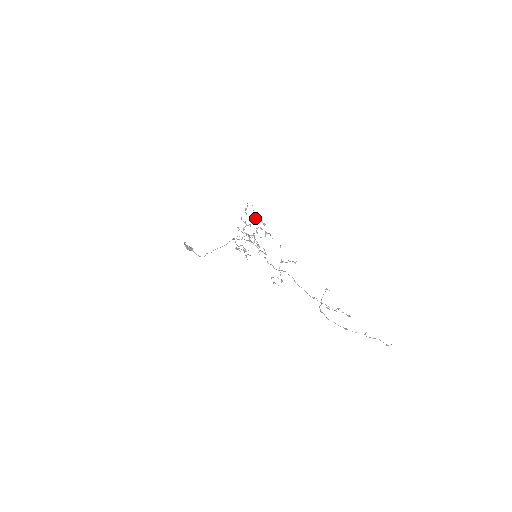
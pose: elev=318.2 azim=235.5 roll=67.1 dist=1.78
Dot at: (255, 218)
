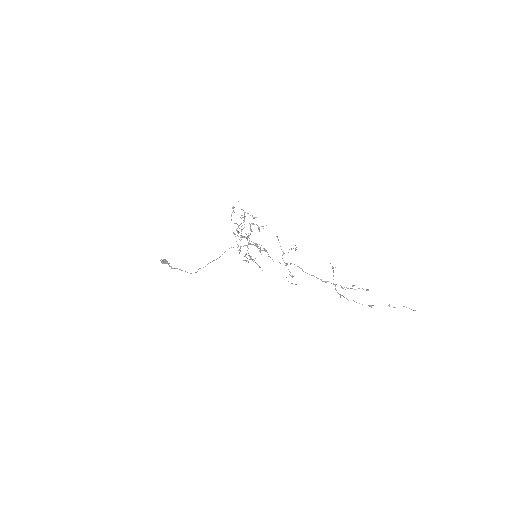
Dot at: (244, 214)
